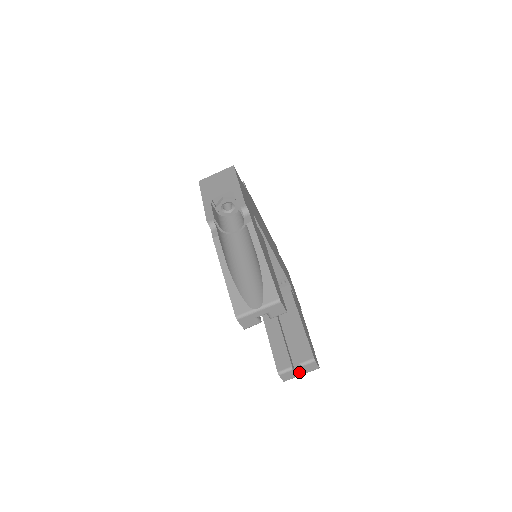
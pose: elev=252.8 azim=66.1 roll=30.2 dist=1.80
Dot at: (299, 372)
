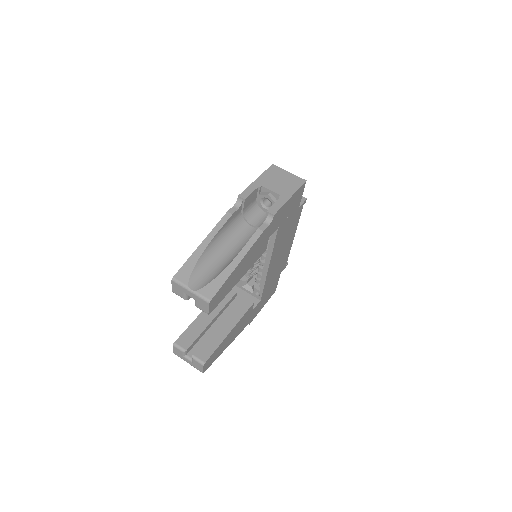
Dot at: (188, 359)
